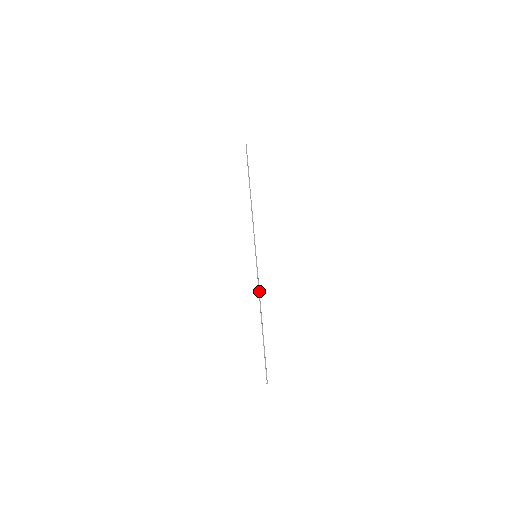
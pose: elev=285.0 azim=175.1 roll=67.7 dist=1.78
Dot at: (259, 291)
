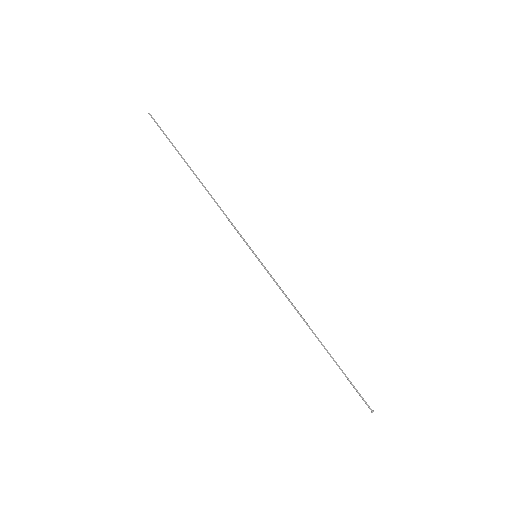
Dot at: (288, 300)
